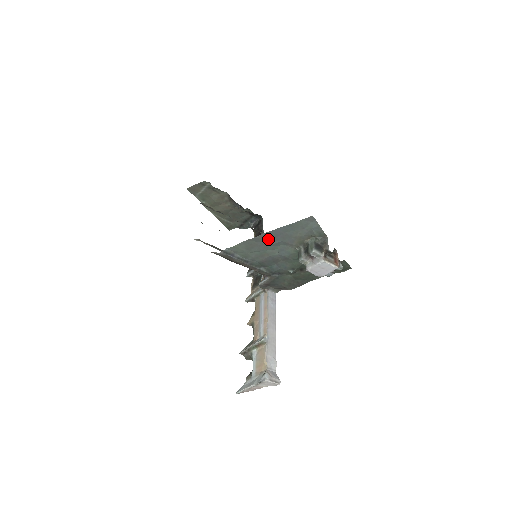
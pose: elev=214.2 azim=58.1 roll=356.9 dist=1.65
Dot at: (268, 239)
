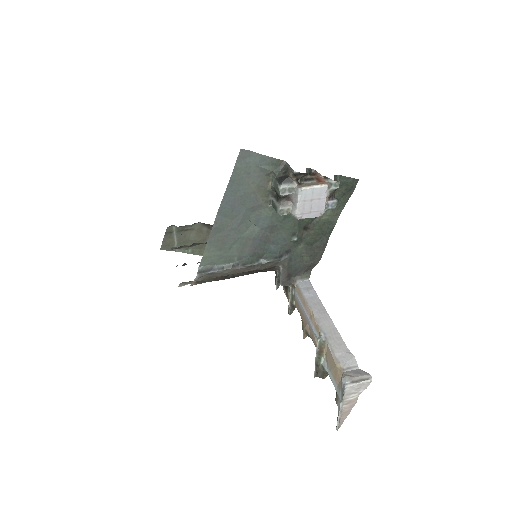
Dot at: (229, 220)
